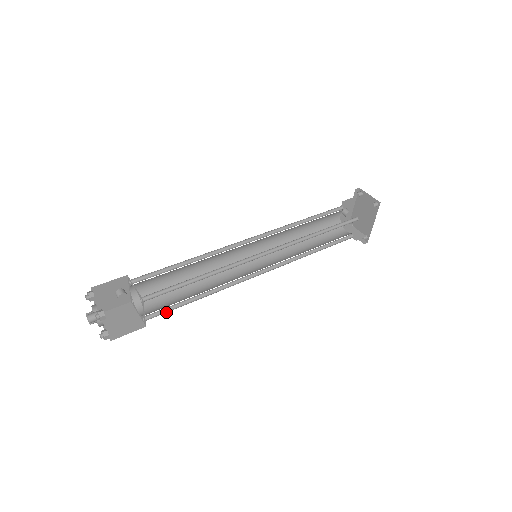
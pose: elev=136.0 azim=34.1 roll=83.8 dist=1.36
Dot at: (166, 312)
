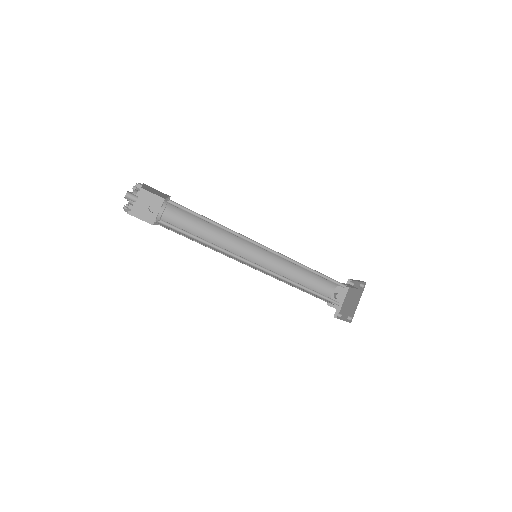
Dot at: (176, 230)
